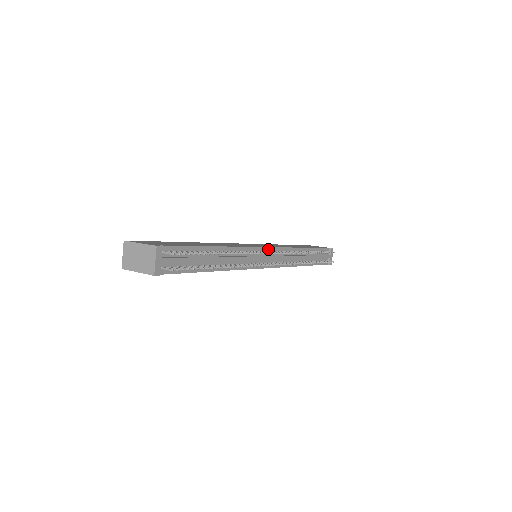
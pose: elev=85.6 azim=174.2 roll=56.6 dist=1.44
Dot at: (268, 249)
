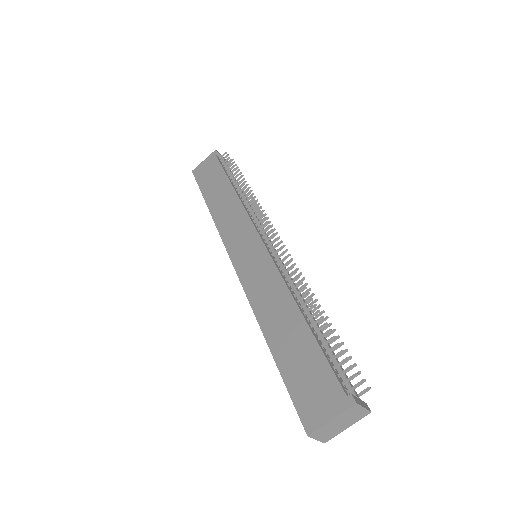
Dot at: (262, 241)
